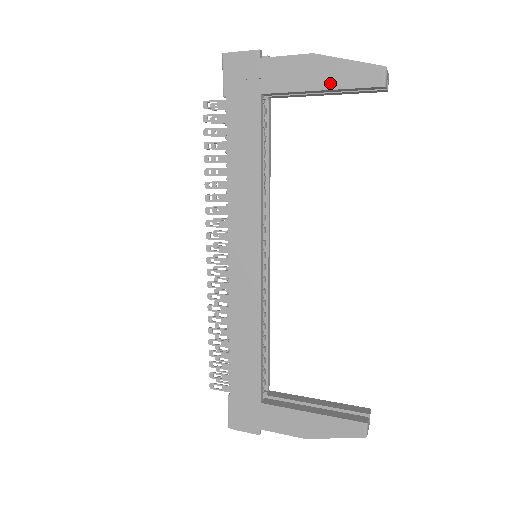
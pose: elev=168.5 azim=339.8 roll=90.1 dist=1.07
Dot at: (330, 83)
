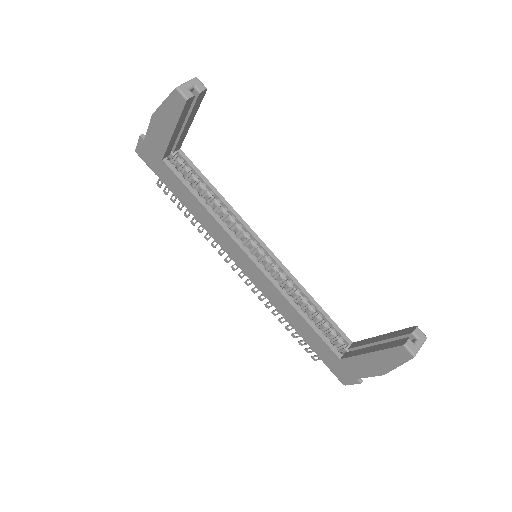
Dot at: (171, 124)
